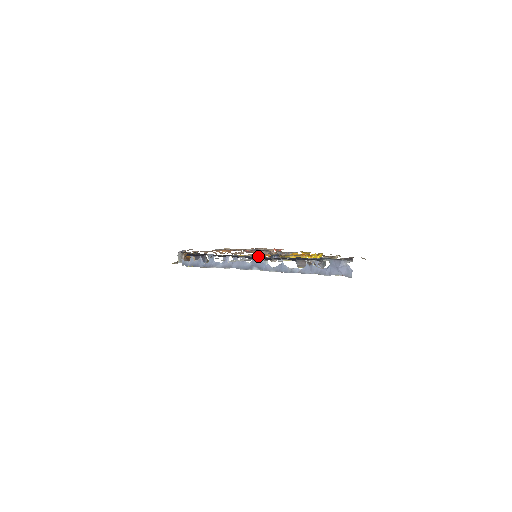
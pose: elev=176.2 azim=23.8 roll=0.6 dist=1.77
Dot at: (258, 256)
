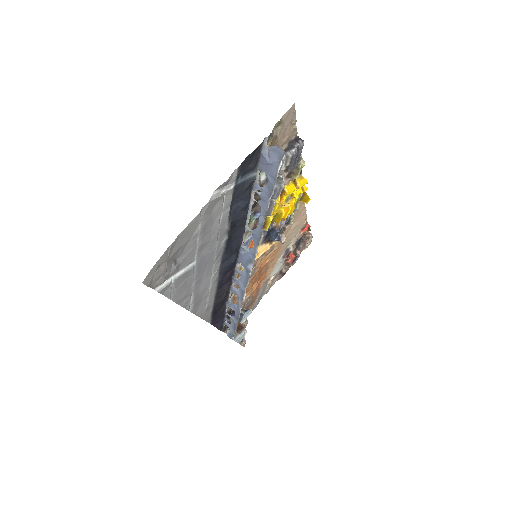
Dot at: occluded
